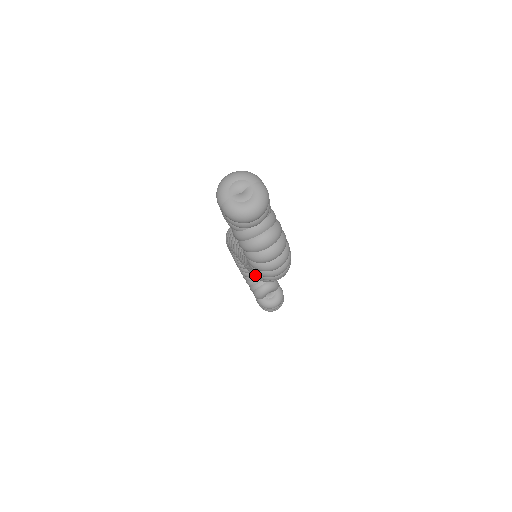
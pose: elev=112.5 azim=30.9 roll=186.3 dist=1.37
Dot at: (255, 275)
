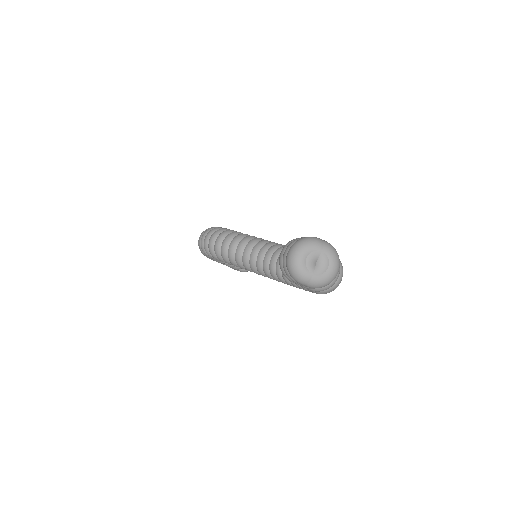
Dot at: occluded
